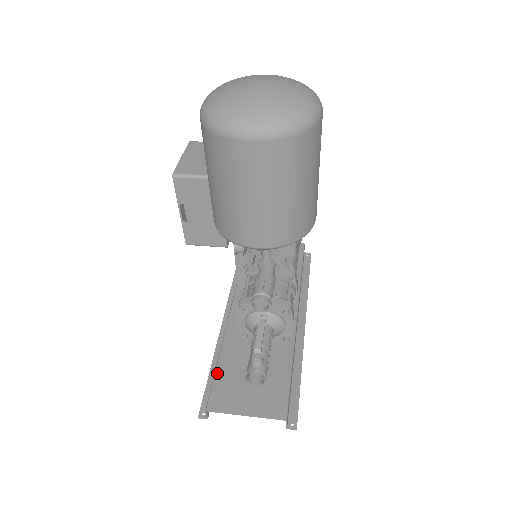
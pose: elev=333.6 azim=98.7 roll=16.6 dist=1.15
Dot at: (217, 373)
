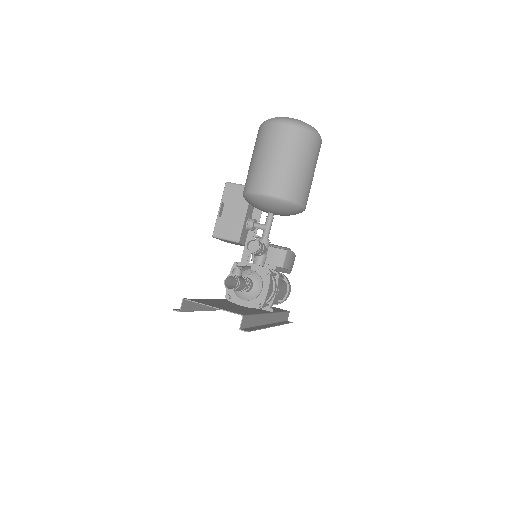
Dot at: (199, 299)
